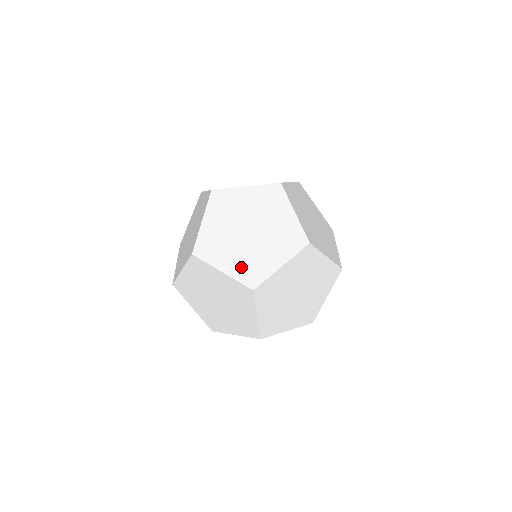
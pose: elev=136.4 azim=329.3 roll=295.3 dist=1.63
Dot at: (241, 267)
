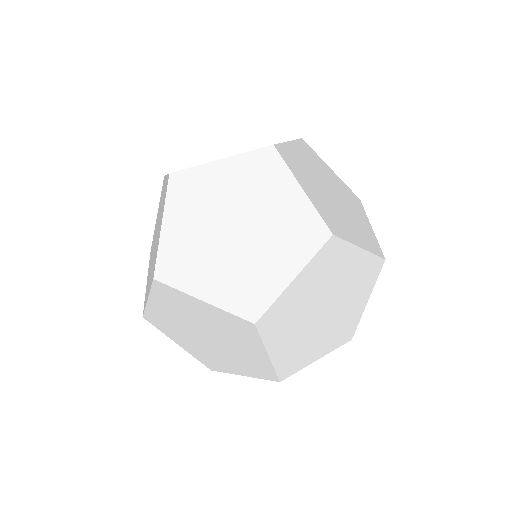
Dot at: occluded
